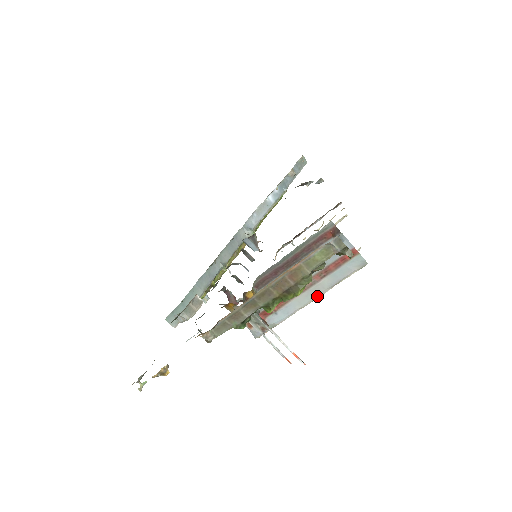
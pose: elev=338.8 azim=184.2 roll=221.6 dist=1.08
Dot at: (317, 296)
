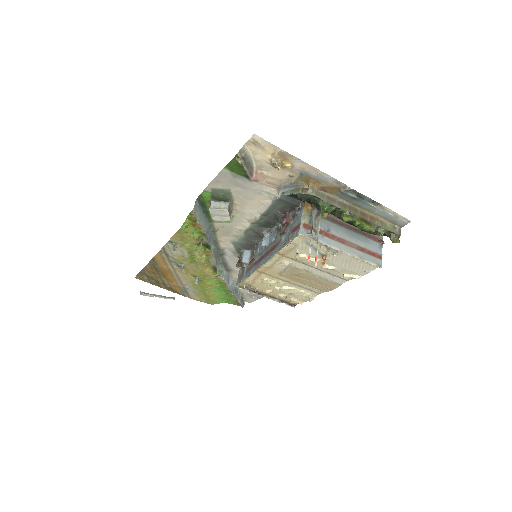
Dot at: (349, 253)
